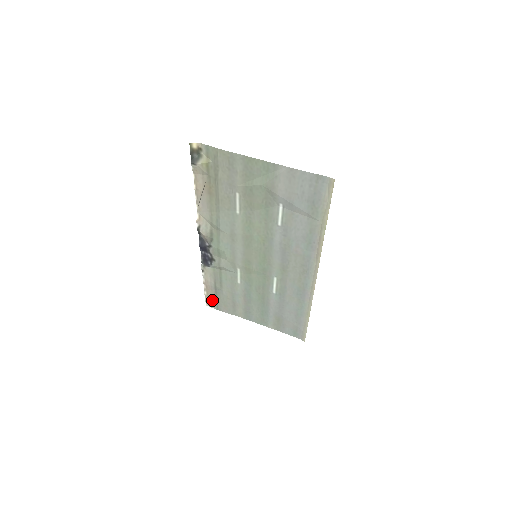
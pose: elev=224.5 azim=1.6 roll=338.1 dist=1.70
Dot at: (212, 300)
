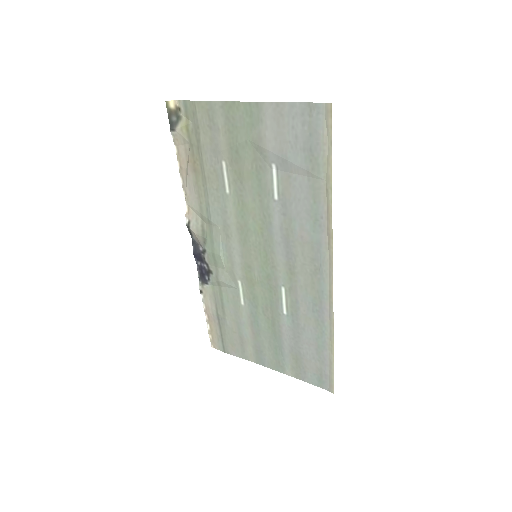
Dot at: (217, 337)
